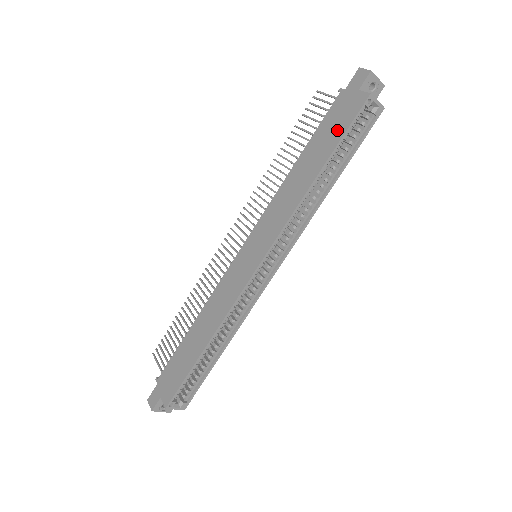
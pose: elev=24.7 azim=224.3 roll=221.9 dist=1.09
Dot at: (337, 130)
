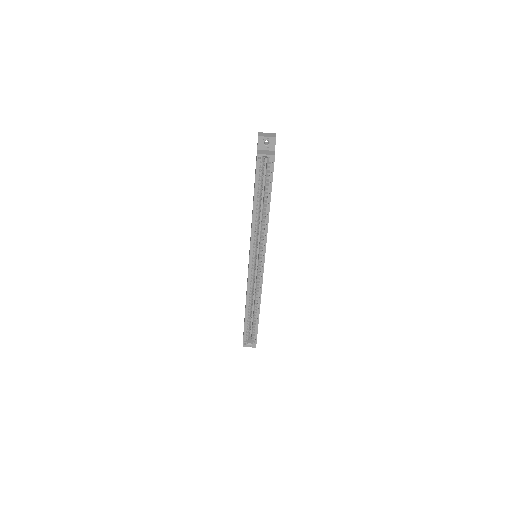
Dot at: occluded
